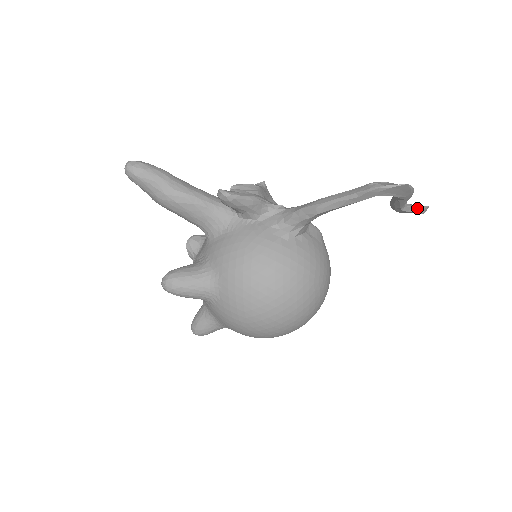
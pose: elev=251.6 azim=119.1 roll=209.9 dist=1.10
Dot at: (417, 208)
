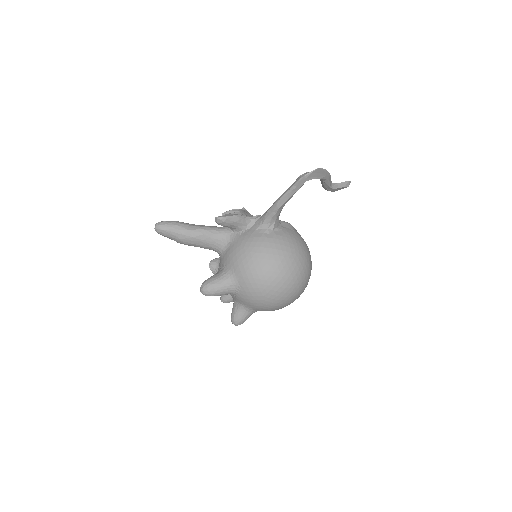
Dot at: (342, 184)
